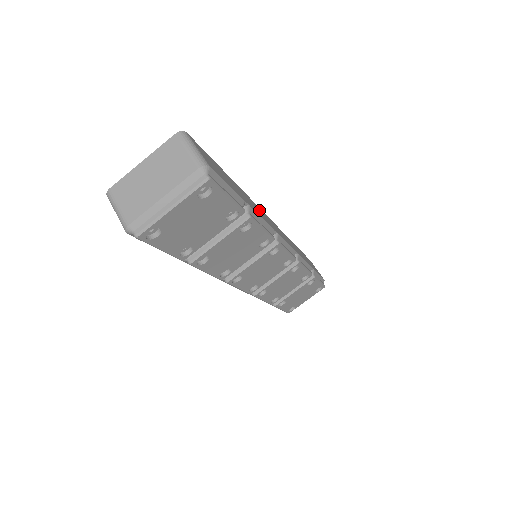
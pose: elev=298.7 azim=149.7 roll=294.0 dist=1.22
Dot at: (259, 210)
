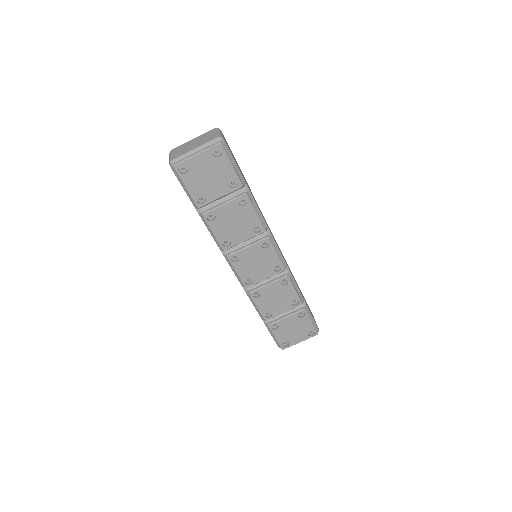
Dot at: (262, 214)
